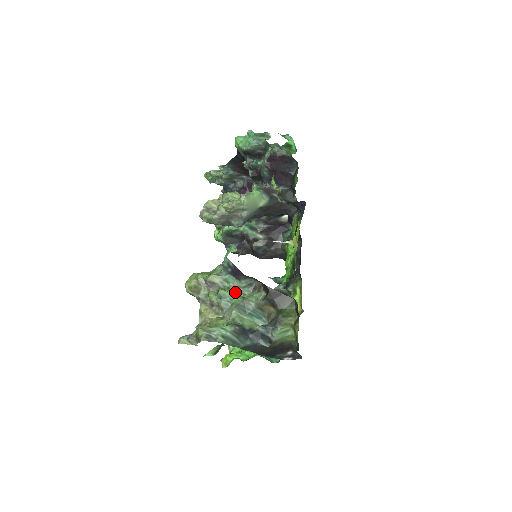
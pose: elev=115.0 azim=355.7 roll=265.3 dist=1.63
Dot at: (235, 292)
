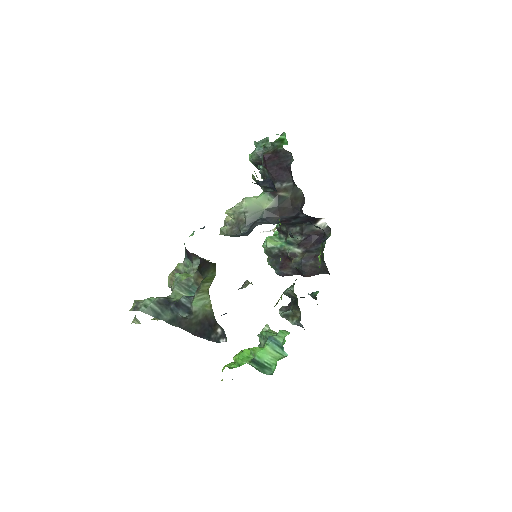
Dot at: (189, 275)
